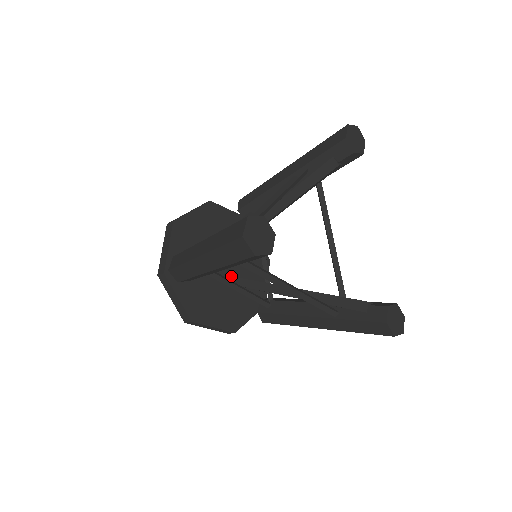
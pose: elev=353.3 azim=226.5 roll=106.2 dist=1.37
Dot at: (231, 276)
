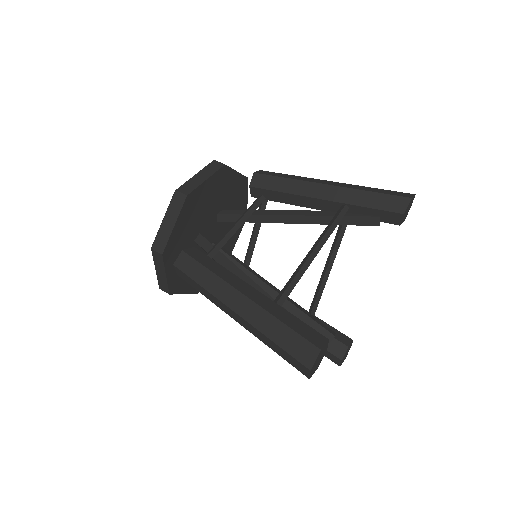
Dot at: (214, 244)
